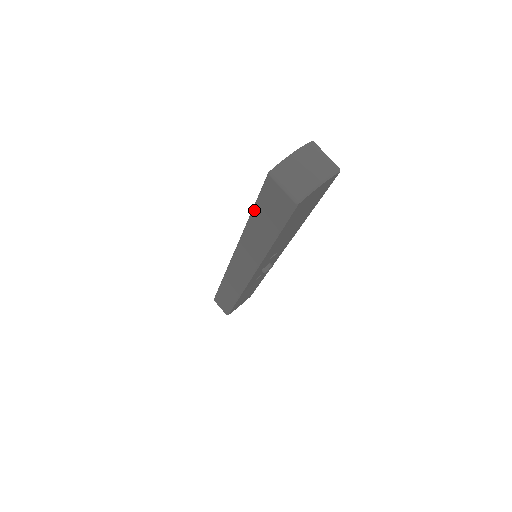
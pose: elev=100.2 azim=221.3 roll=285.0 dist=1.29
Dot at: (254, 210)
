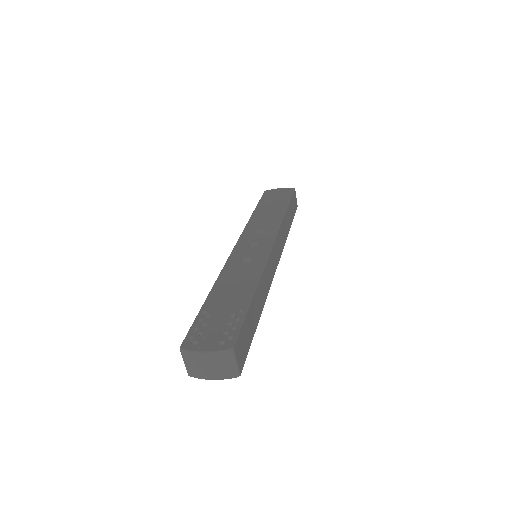
Dot at: (201, 309)
